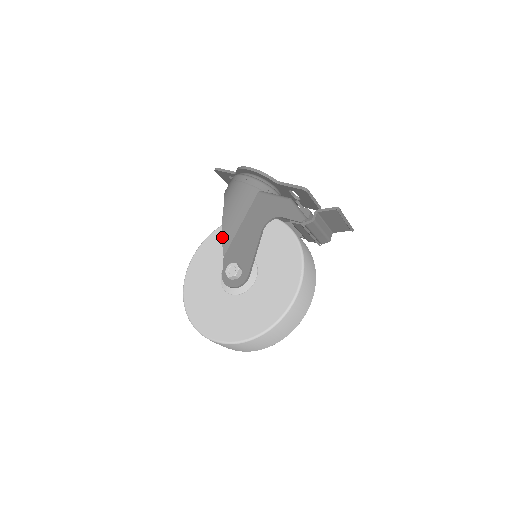
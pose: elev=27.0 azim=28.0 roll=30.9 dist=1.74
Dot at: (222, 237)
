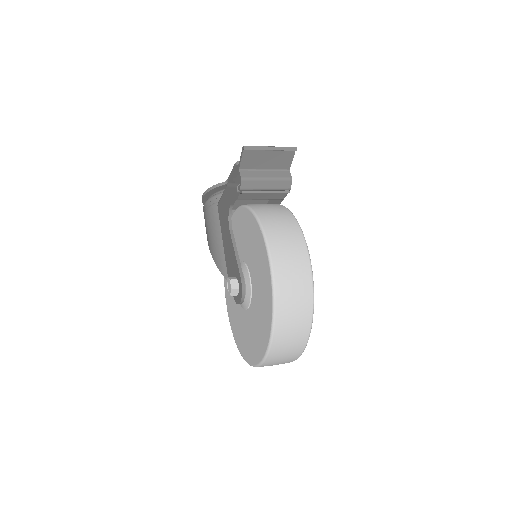
Dot at: occluded
